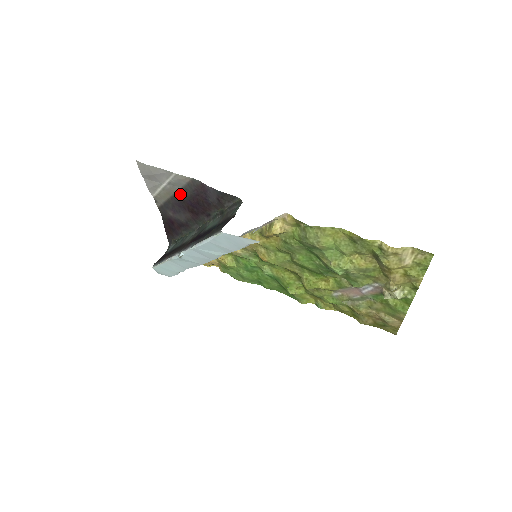
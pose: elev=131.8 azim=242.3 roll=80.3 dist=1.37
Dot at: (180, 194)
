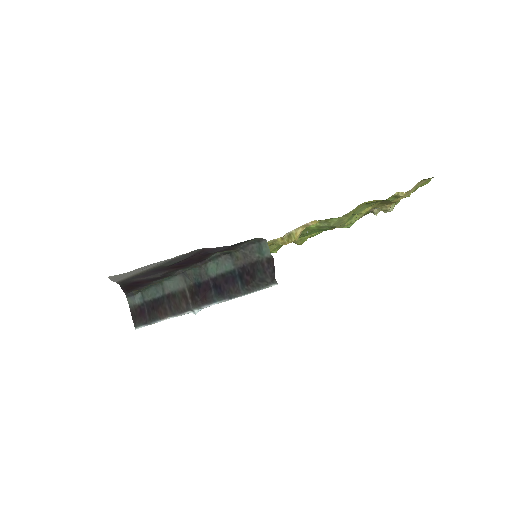
Dot at: (164, 265)
